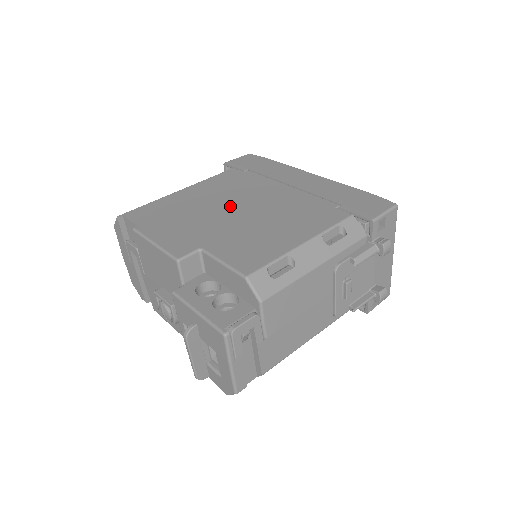
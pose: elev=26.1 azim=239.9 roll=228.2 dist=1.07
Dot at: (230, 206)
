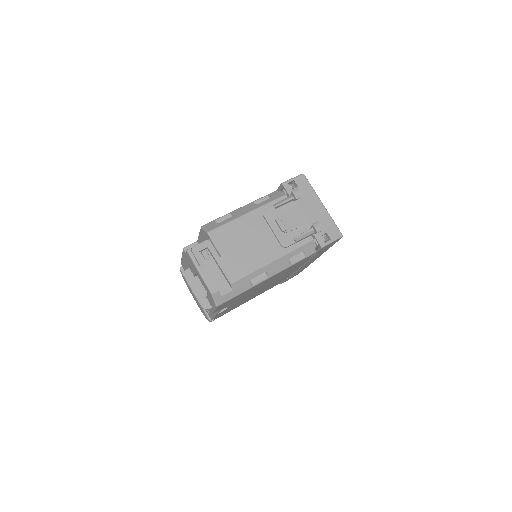
Dot at: occluded
